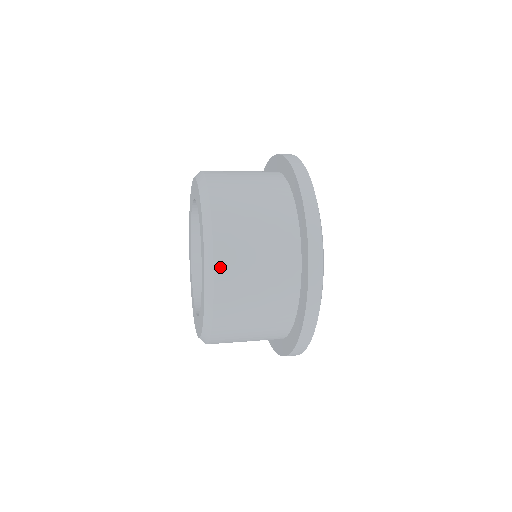
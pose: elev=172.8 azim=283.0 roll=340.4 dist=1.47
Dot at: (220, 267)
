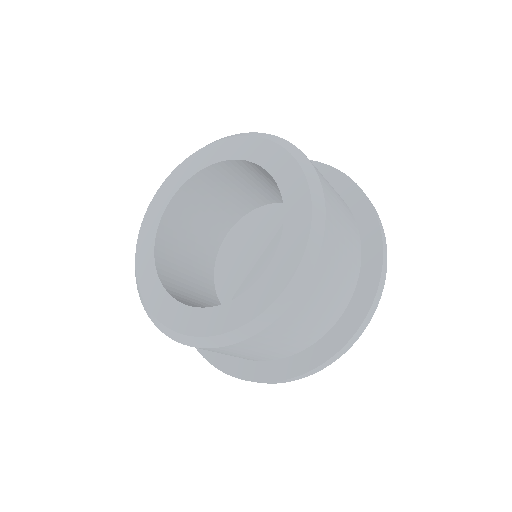
Dot at: (324, 251)
